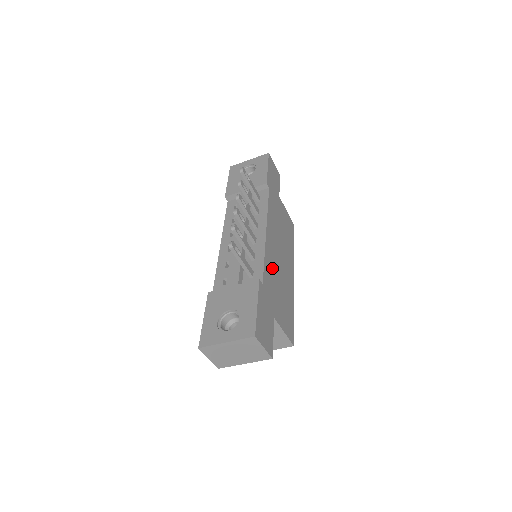
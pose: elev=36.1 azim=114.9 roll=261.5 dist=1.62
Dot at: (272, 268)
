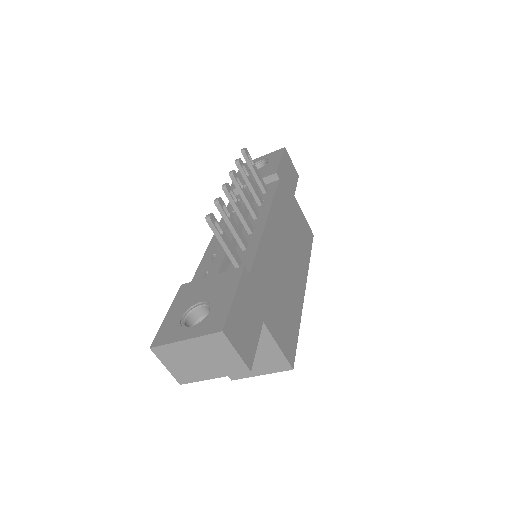
Dot at: (270, 263)
